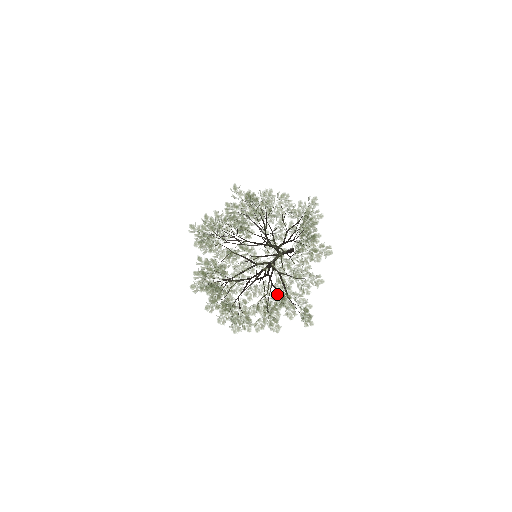
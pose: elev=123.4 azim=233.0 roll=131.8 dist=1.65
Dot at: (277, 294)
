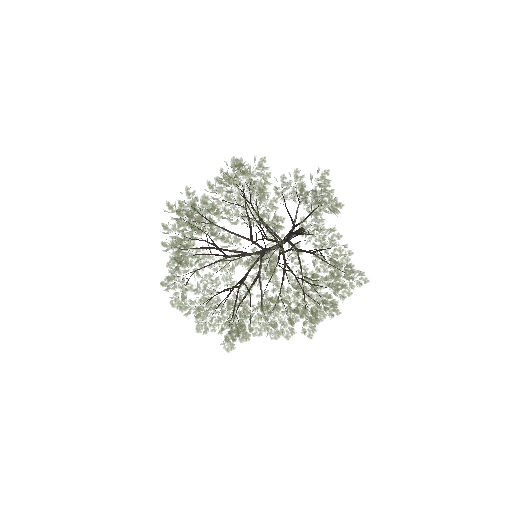
Dot at: occluded
